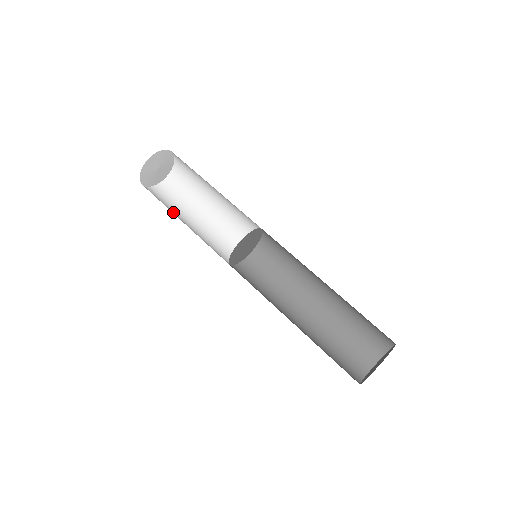
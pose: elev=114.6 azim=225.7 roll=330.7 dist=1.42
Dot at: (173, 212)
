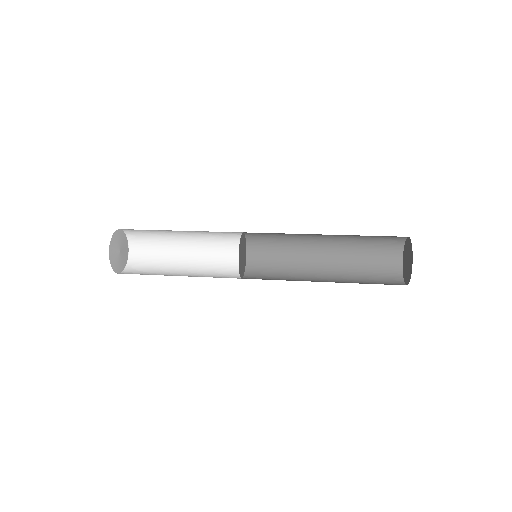
Dot at: occluded
